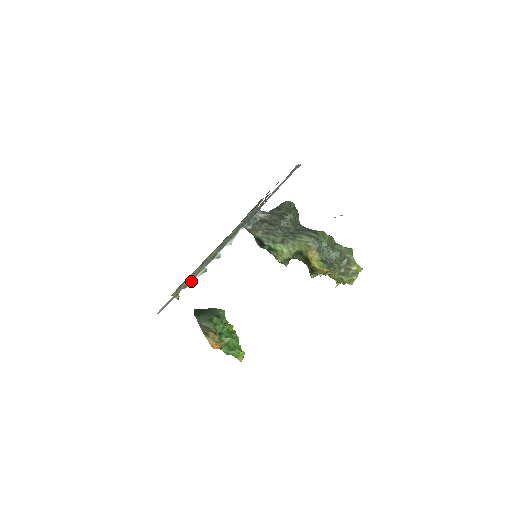
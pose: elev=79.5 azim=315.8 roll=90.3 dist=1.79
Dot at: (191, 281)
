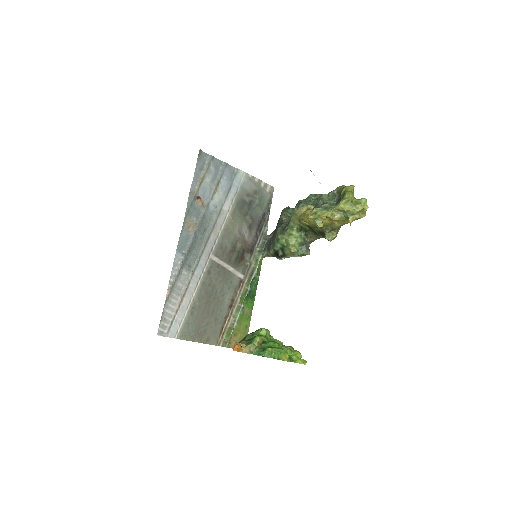
Dot at: (234, 325)
